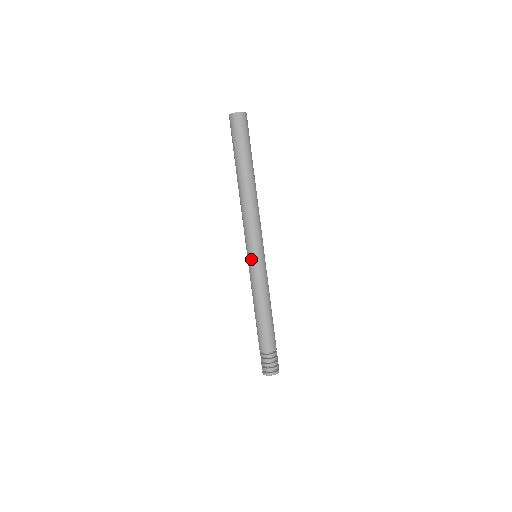
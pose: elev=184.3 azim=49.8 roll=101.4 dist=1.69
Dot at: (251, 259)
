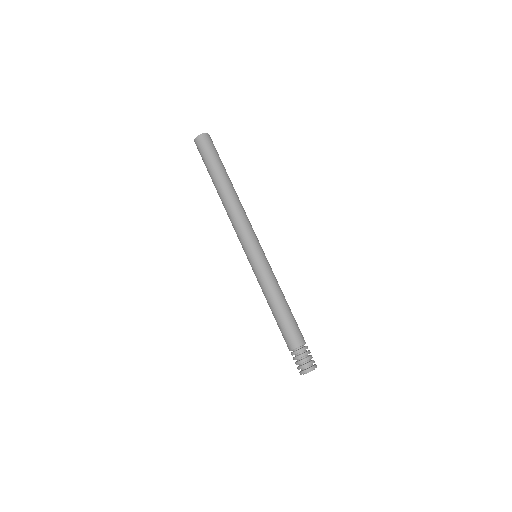
Dot at: (251, 259)
